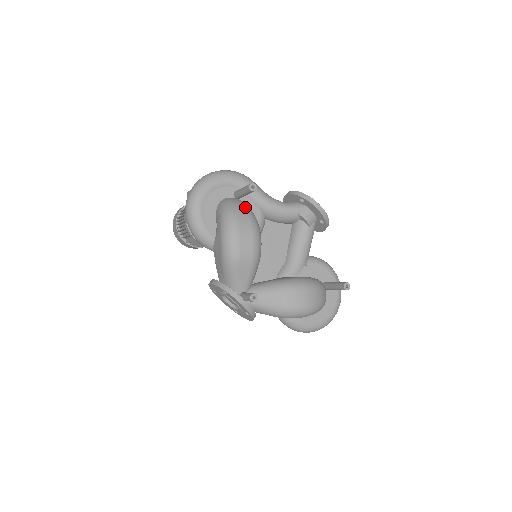
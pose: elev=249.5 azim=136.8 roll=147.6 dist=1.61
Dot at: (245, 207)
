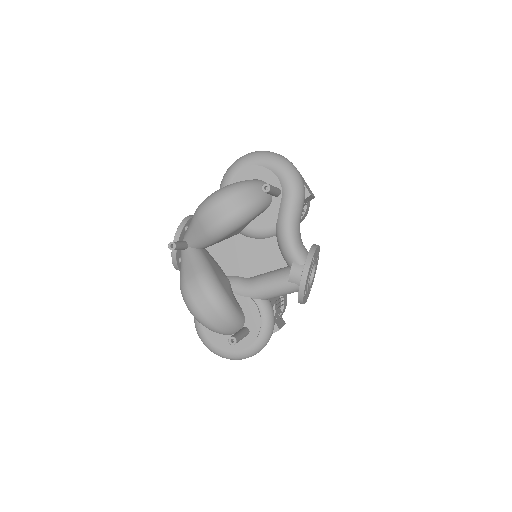
Dot at: (256, 198)
